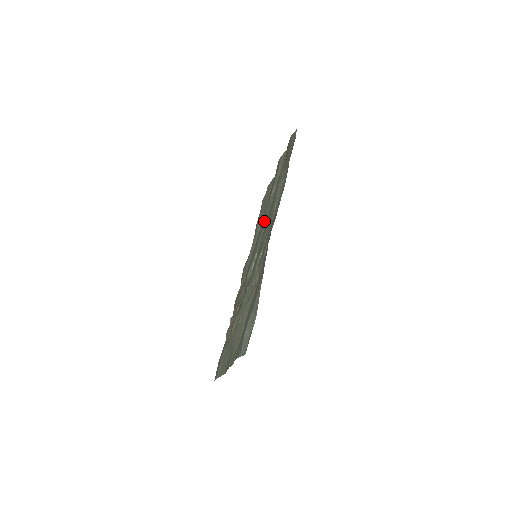
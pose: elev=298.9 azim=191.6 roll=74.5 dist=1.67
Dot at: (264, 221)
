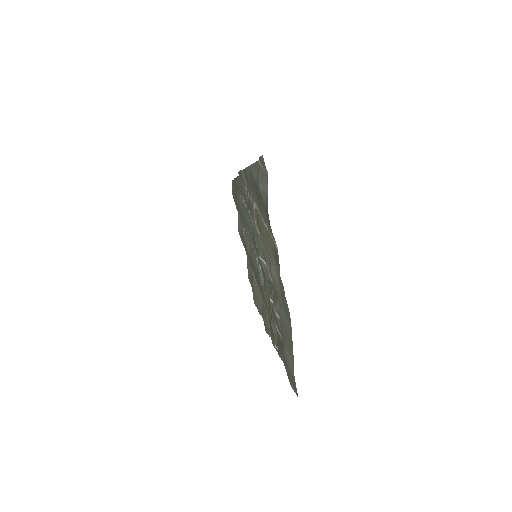
Dot at: (250, 251)
